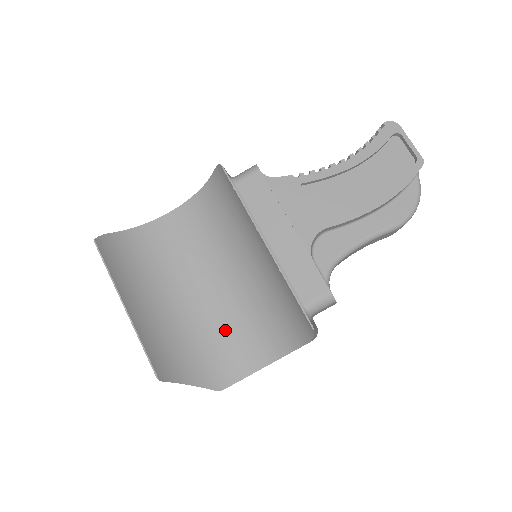
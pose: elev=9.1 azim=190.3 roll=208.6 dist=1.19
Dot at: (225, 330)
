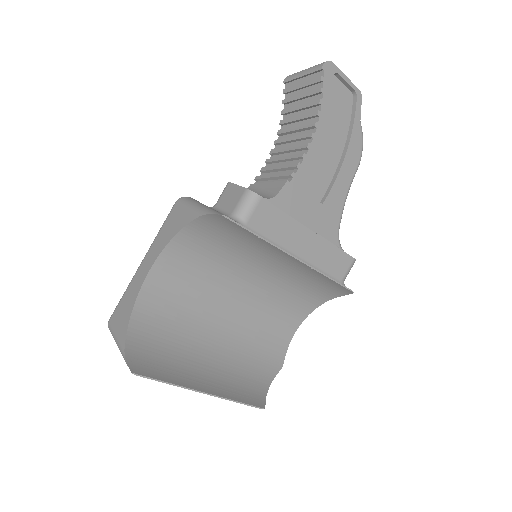
Dot at: (259, 327)
